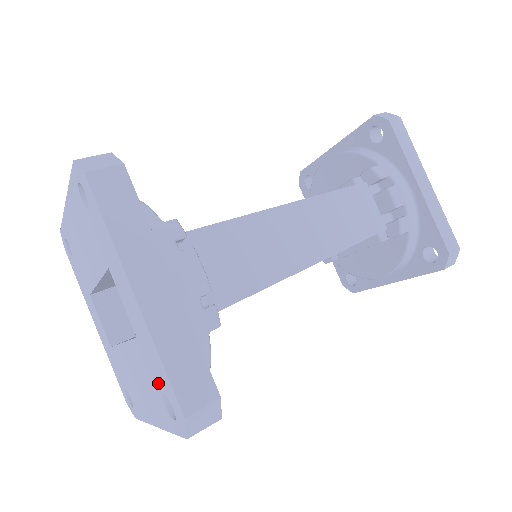
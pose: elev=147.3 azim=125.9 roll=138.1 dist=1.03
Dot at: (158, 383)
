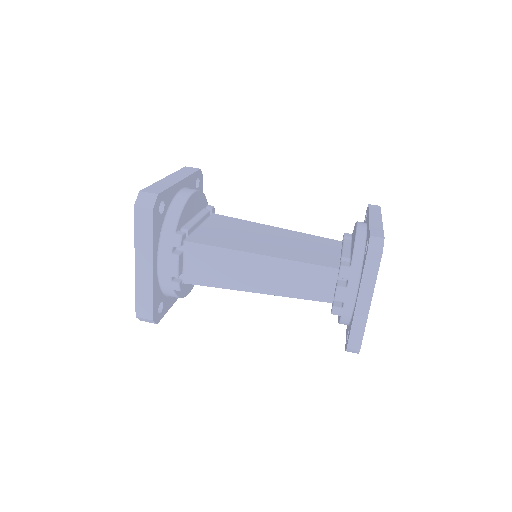
Dot at: occluded
